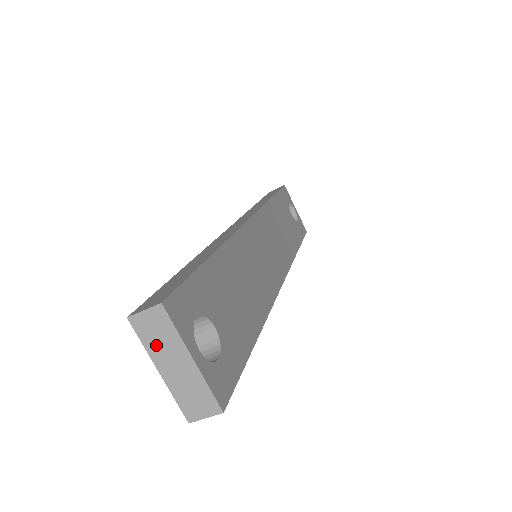
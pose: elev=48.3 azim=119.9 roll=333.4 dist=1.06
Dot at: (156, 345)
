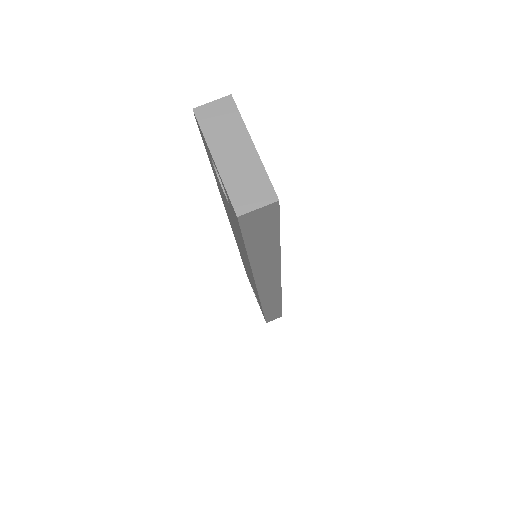
Dot at: (217, 133)
